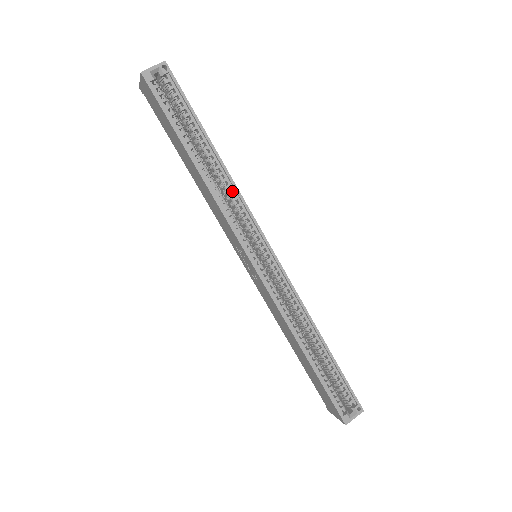
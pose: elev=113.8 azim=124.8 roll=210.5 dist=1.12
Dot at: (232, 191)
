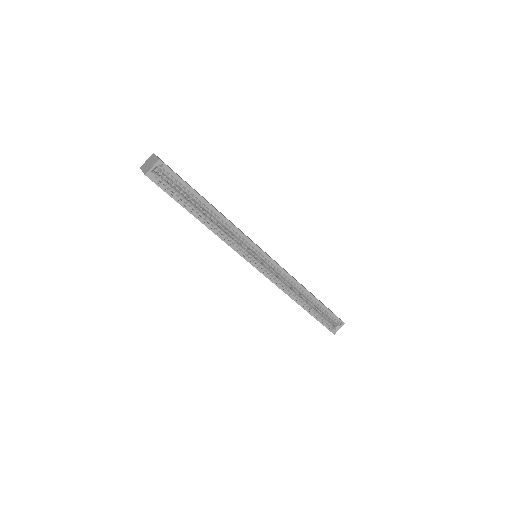
Dot at: (231, 228)
